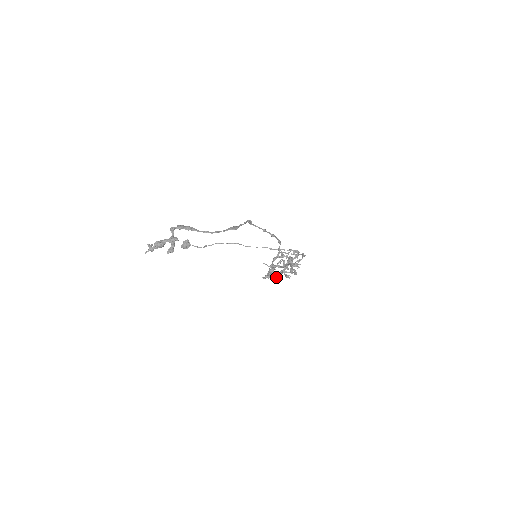
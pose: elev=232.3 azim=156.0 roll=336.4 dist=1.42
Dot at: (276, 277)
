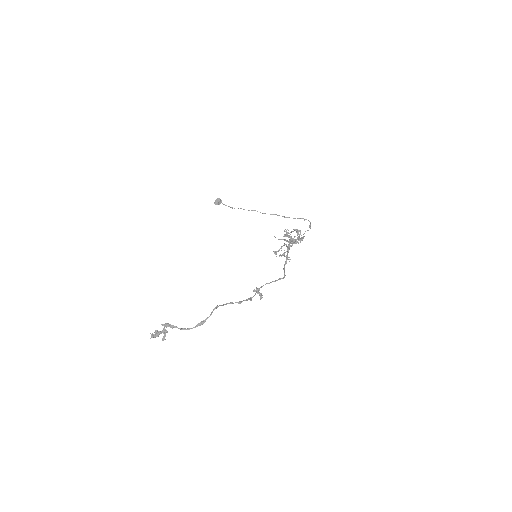
Dot at: (260, 296)
